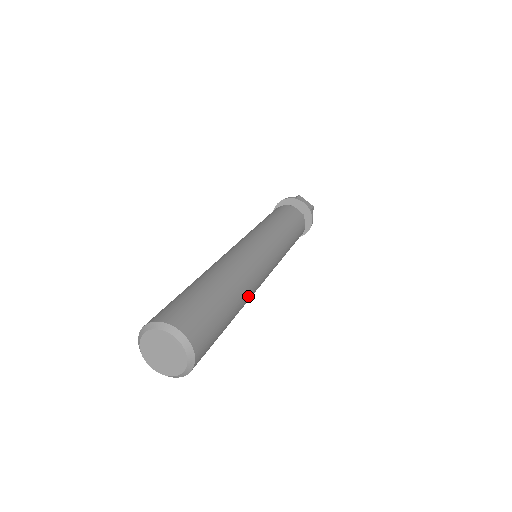
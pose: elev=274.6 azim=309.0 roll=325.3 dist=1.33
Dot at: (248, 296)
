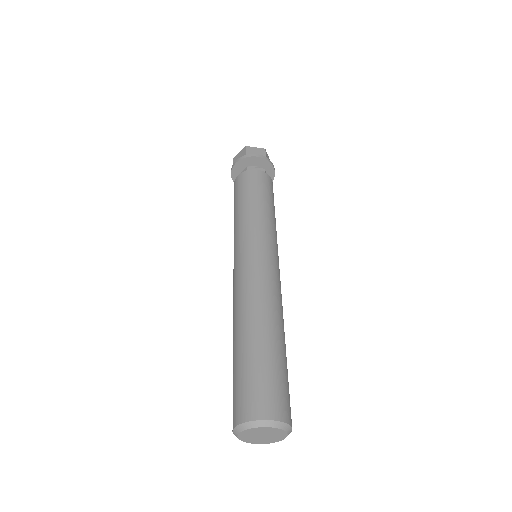
Dot at: occluded
